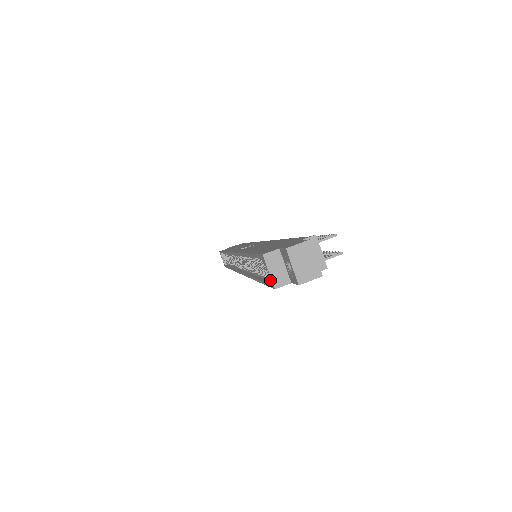
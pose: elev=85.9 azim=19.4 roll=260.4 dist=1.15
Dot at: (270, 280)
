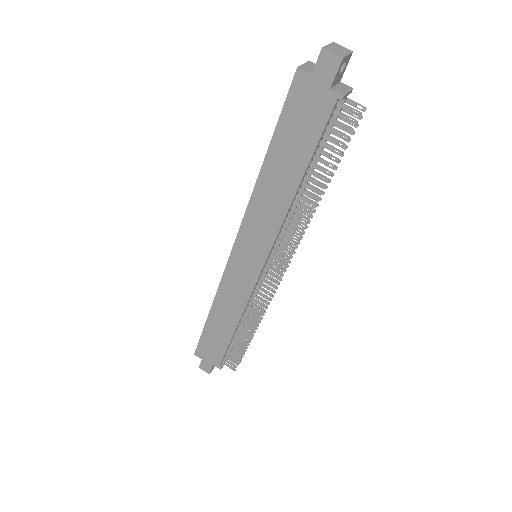
Dot at: (298, 72)
